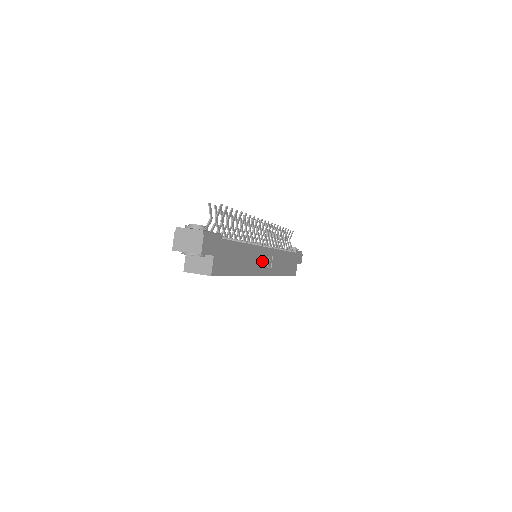
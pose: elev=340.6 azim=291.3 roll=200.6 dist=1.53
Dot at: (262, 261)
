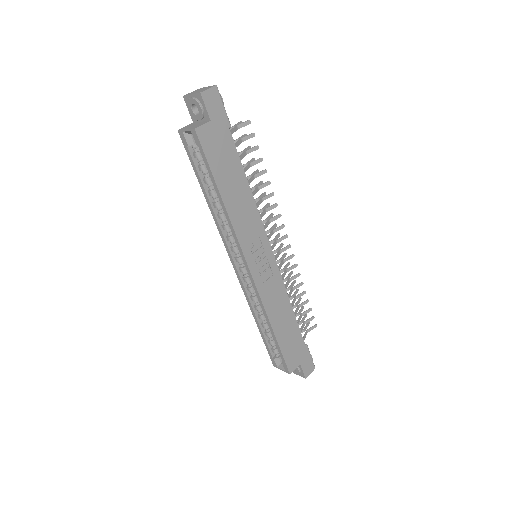
Dot at: (257, 250)
